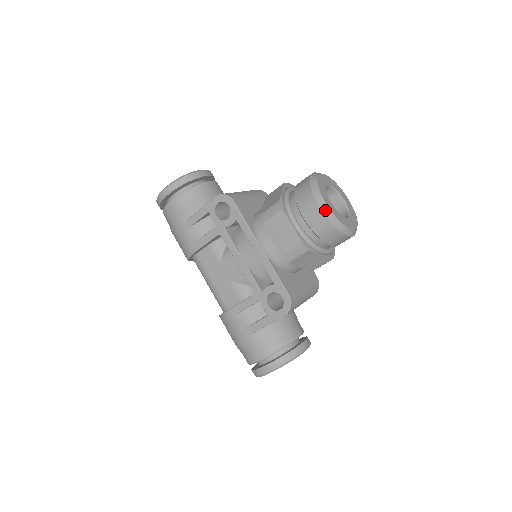
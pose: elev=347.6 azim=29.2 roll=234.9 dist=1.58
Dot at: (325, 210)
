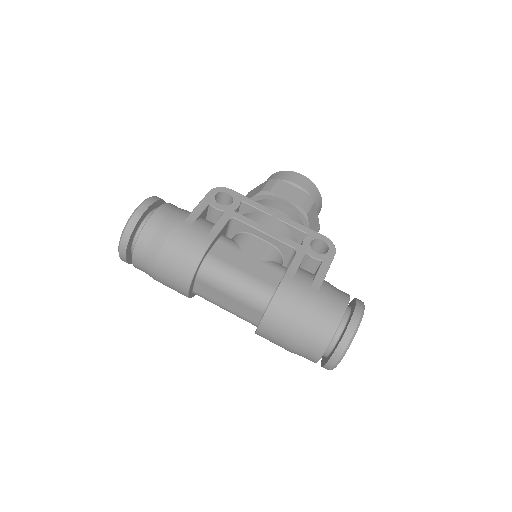
Dot at: (305, 177)
